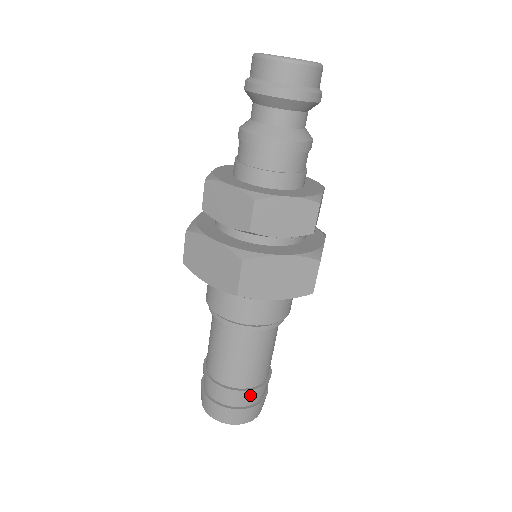
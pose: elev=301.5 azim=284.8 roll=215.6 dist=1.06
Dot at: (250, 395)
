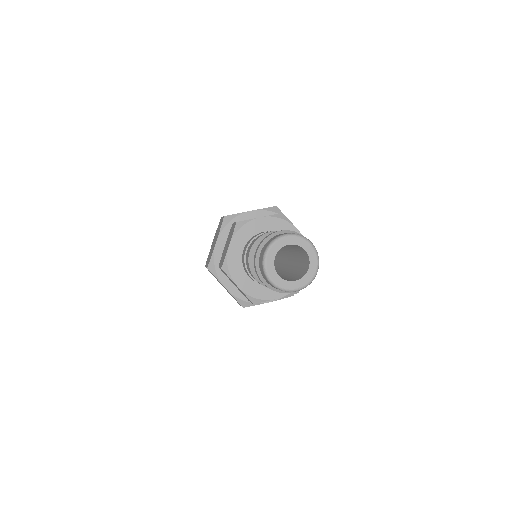
Dot at: occluded
